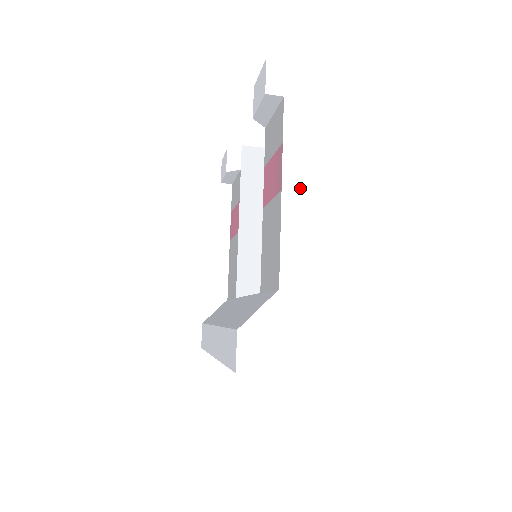
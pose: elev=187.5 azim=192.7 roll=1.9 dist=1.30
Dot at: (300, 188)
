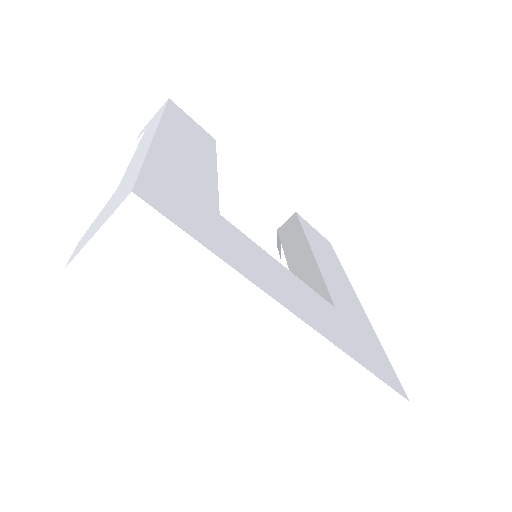
Dot at: (146, 139)
